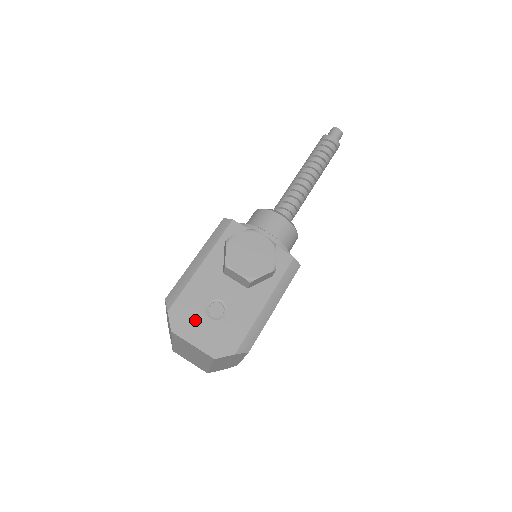
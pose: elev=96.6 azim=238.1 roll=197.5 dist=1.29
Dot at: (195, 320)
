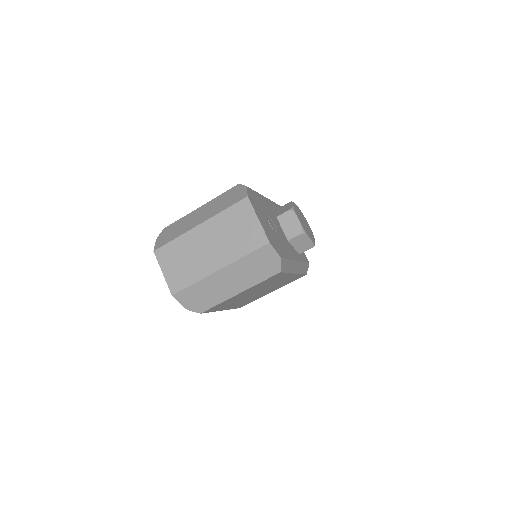
Dot at: (261, 211)
